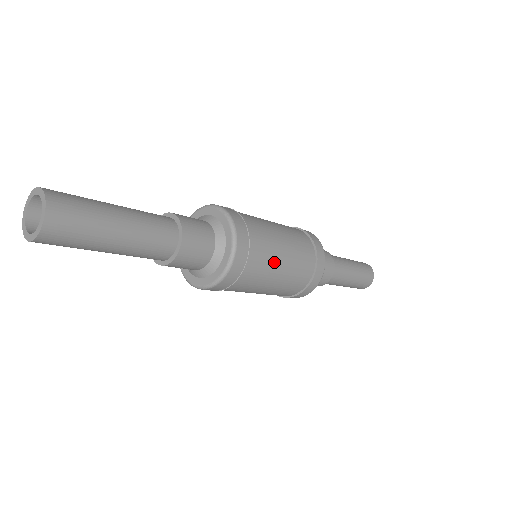
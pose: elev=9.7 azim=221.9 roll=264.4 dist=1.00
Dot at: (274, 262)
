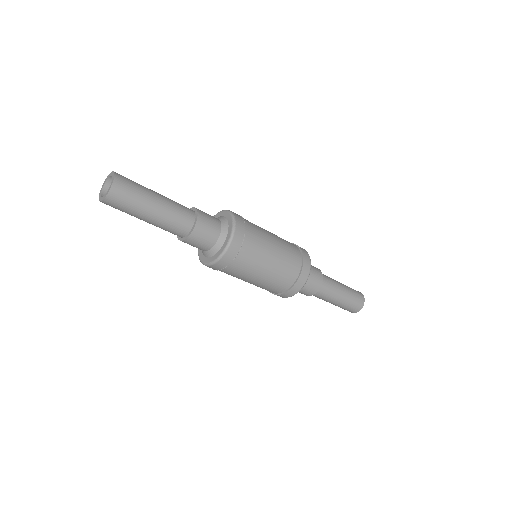
Dot at: (266, 248)
